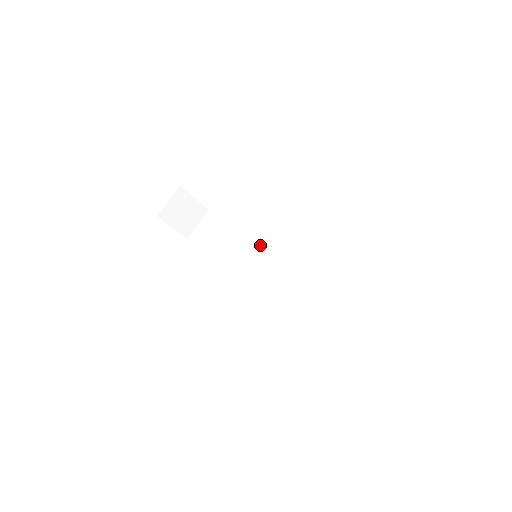
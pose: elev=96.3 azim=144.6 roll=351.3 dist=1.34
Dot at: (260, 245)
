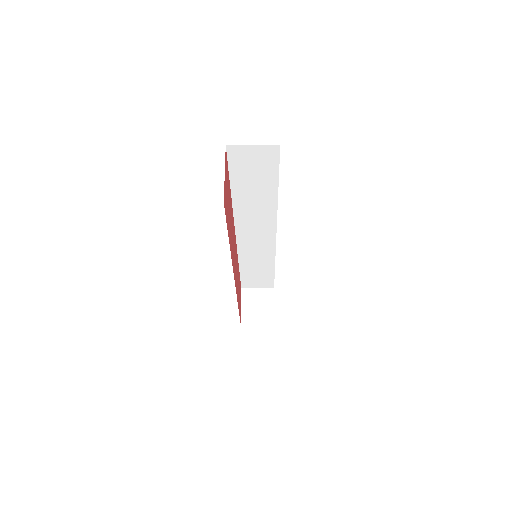
Dot at: (271, 219)
